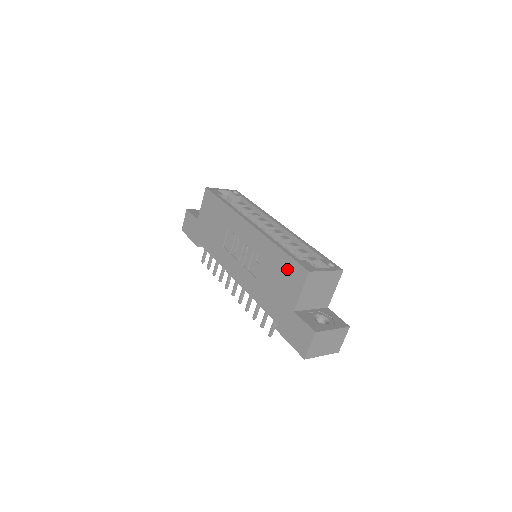
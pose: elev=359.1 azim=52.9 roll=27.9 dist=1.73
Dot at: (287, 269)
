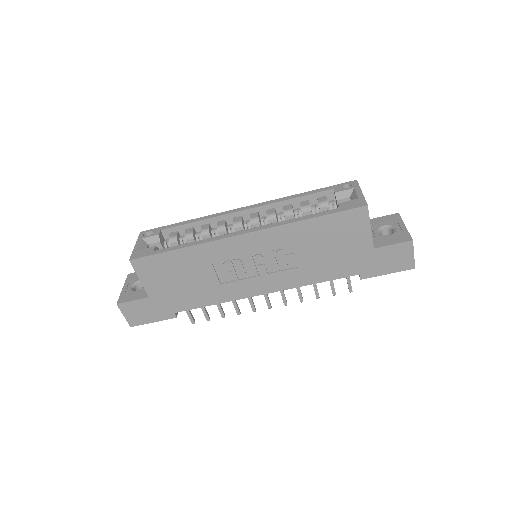
Dot at: (337, 226)
